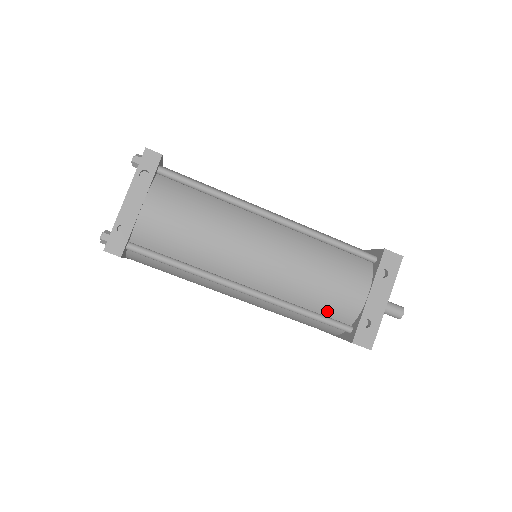
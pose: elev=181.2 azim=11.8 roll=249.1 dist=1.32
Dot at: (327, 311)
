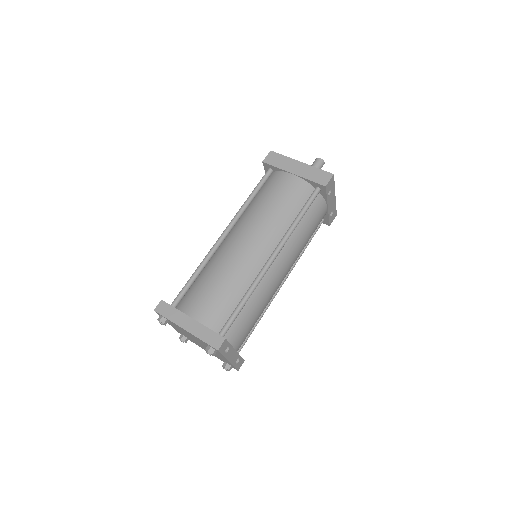
Dot at: occluded
